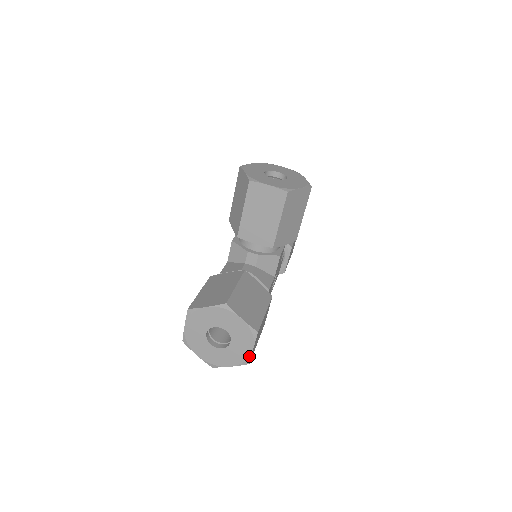
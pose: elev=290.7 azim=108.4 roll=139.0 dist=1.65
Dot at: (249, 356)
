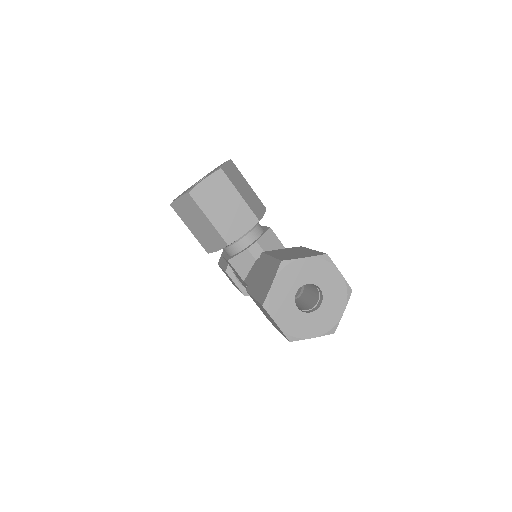
Dot at: (344, 283)
